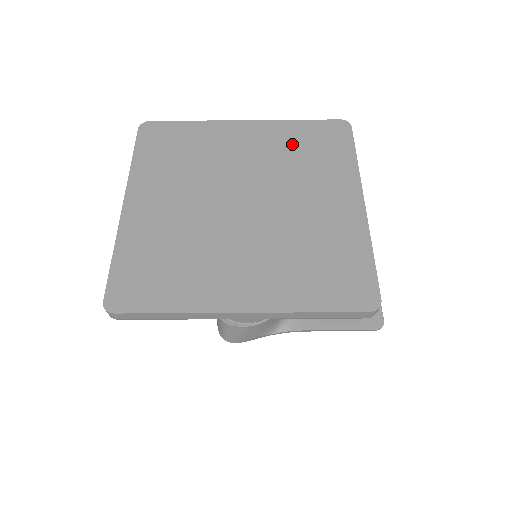
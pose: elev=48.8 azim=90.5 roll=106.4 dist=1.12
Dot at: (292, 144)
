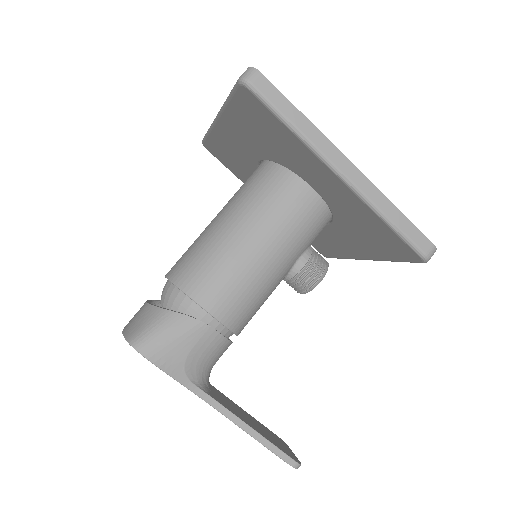
Dot at: occluded
